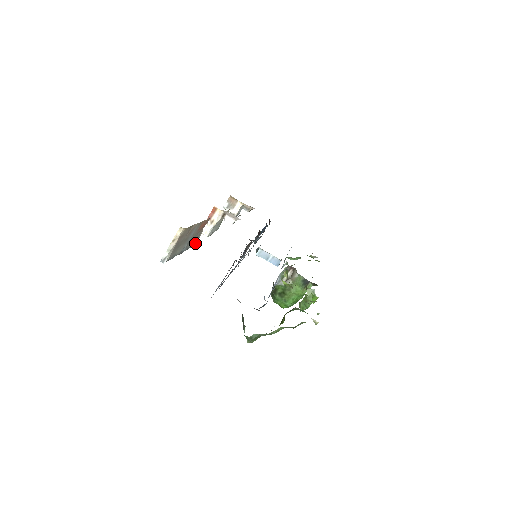
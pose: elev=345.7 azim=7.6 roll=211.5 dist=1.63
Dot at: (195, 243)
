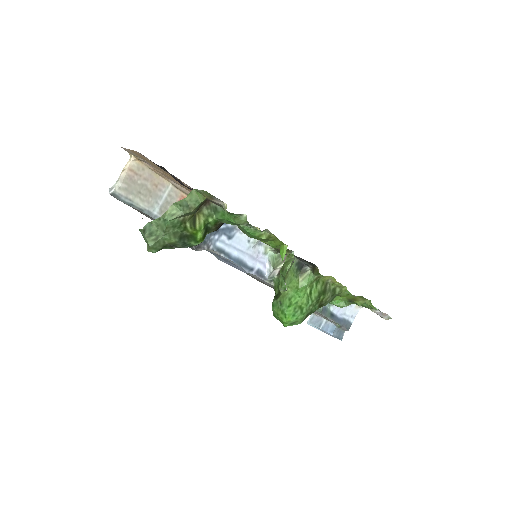
Dot at: occluded
